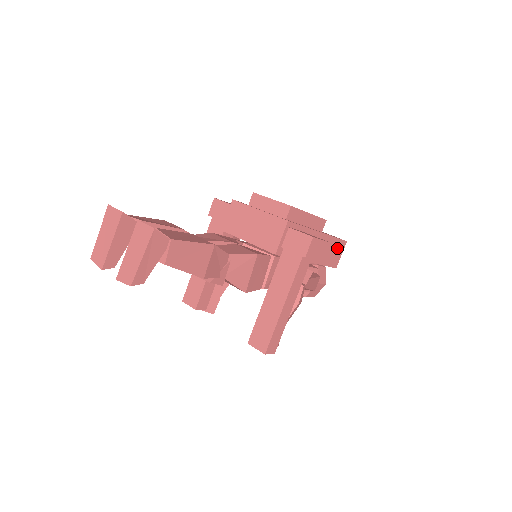
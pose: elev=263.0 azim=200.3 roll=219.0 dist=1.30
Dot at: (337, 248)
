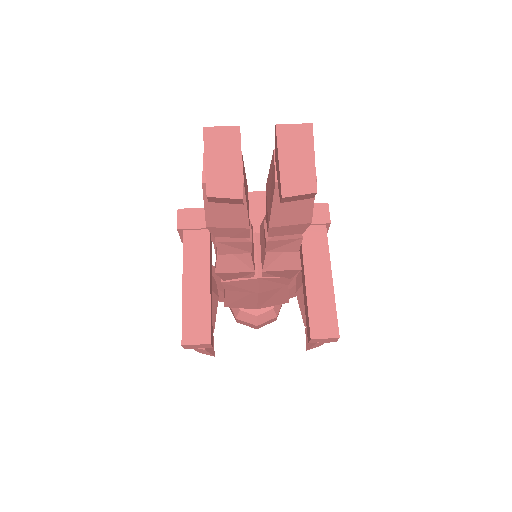
Dot at: occluded
